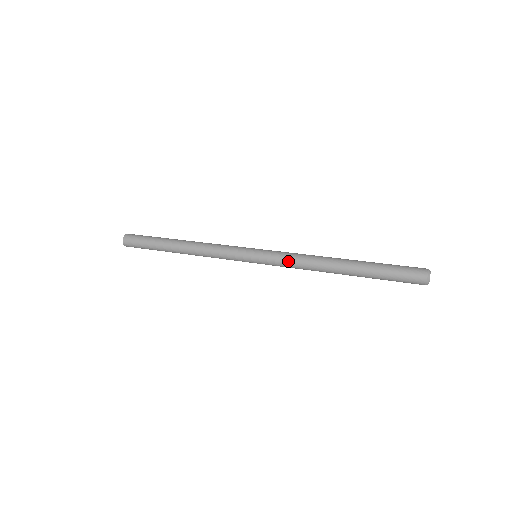
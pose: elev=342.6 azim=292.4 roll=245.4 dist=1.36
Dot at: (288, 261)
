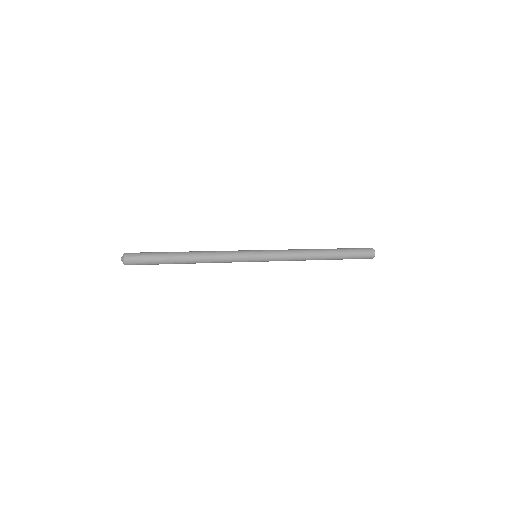
Dot at: (284, 250)
